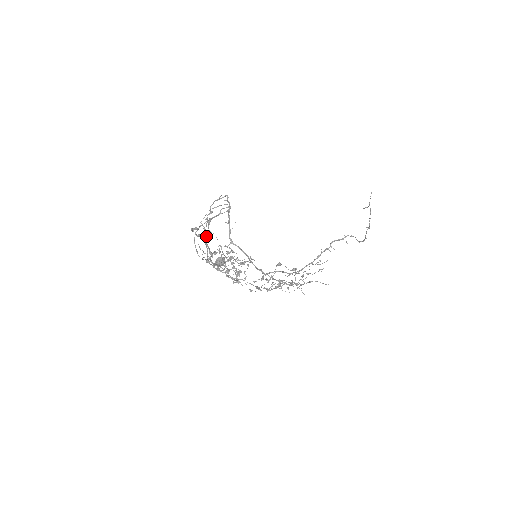
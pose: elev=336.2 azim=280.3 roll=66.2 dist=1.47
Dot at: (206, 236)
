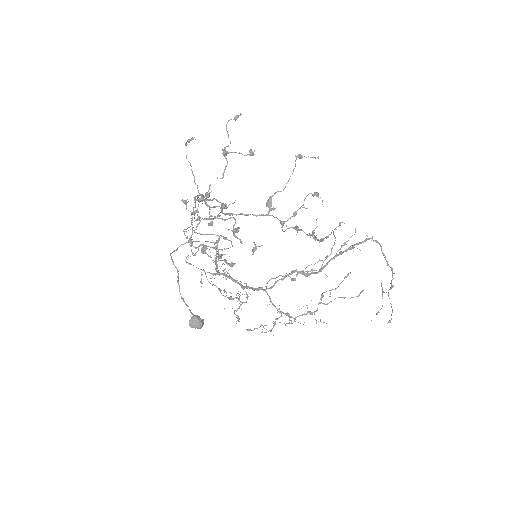
Dot at: occluded
